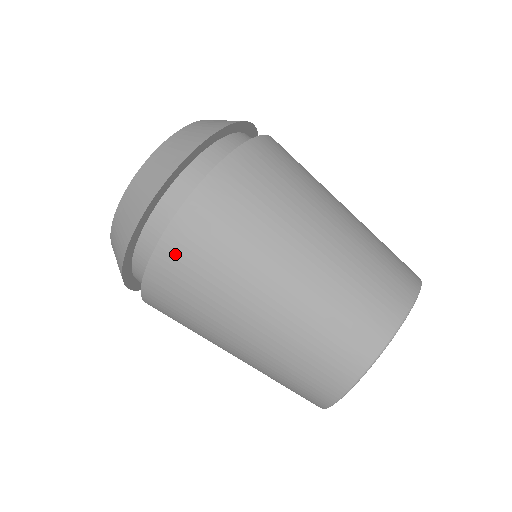
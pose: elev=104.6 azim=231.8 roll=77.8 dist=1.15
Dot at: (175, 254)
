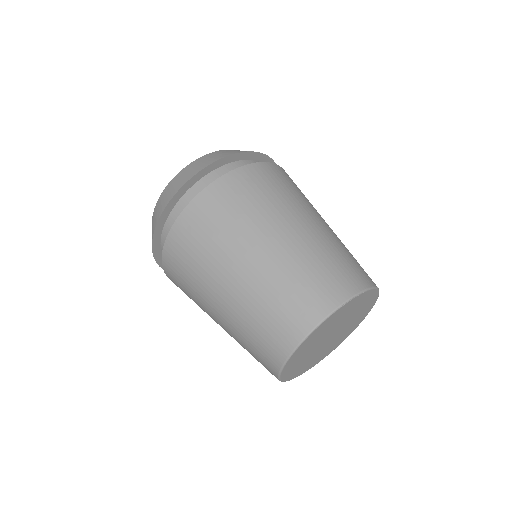
Dot at: (260, 173)
